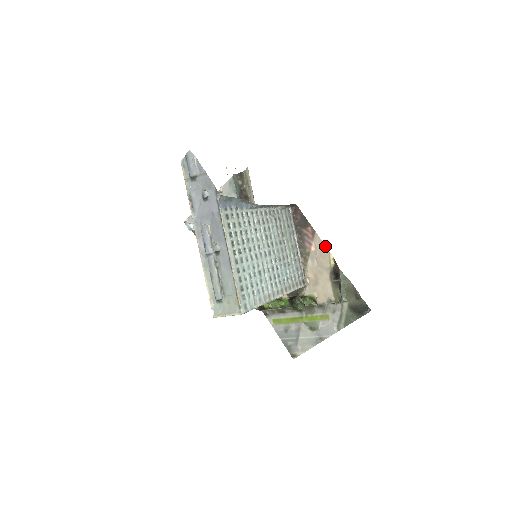
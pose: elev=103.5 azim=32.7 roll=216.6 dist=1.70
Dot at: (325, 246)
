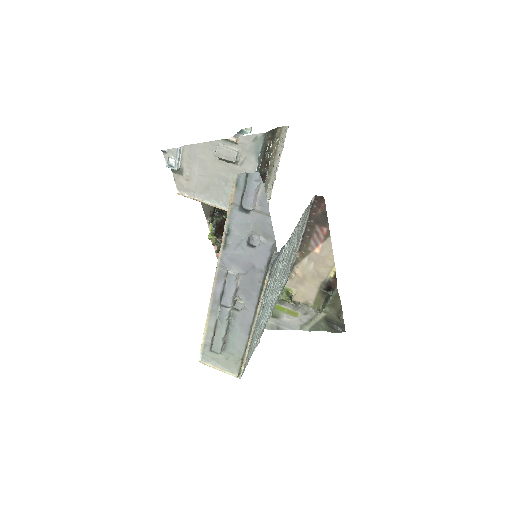
Dot at: (333, 256)
